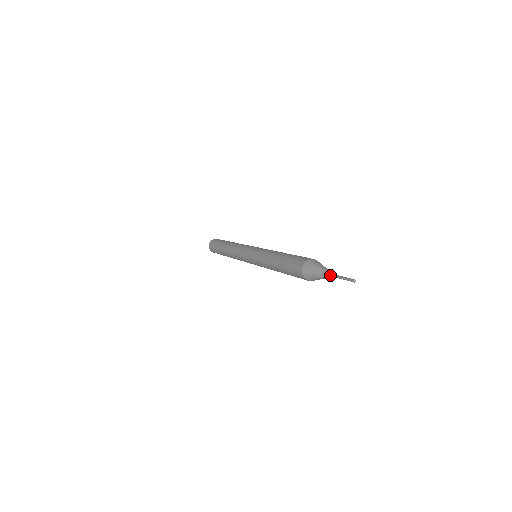
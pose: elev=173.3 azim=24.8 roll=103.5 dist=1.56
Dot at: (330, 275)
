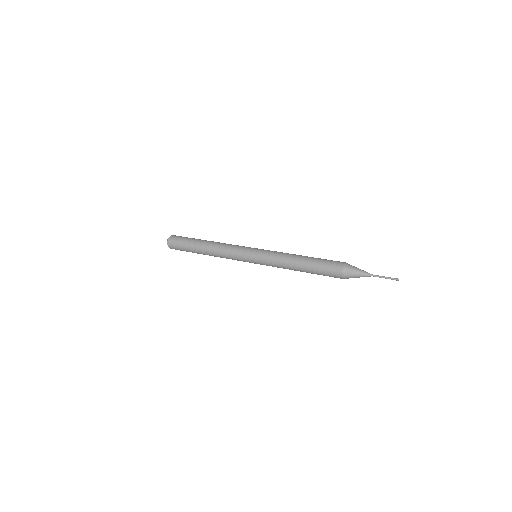
Dot at: (371, 275)
